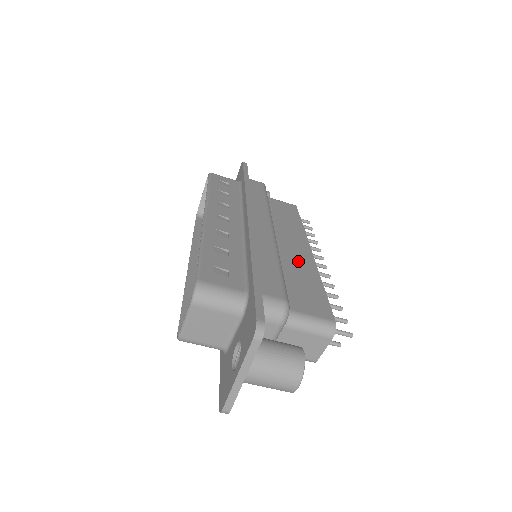
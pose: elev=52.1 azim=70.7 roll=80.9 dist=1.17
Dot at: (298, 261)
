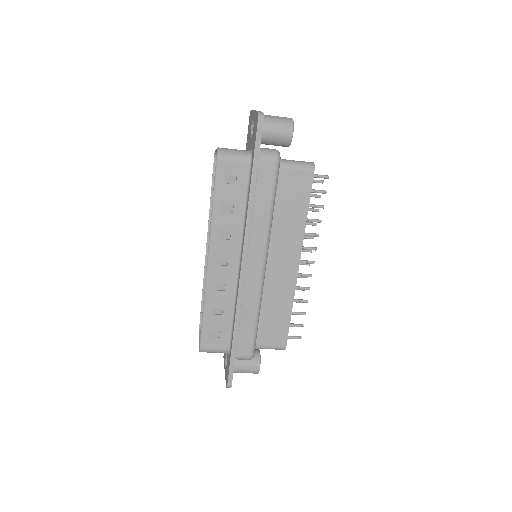
Dot at: (281, 287)
